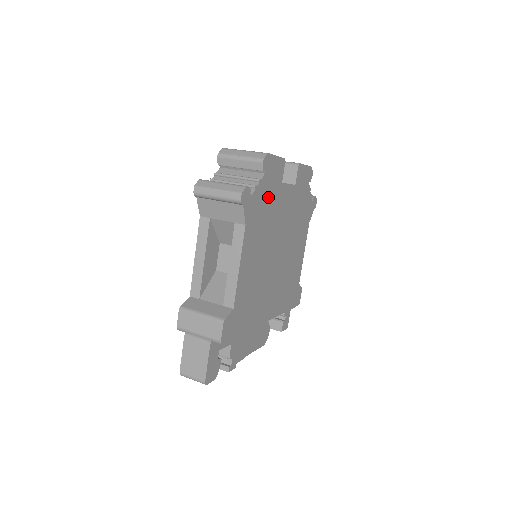
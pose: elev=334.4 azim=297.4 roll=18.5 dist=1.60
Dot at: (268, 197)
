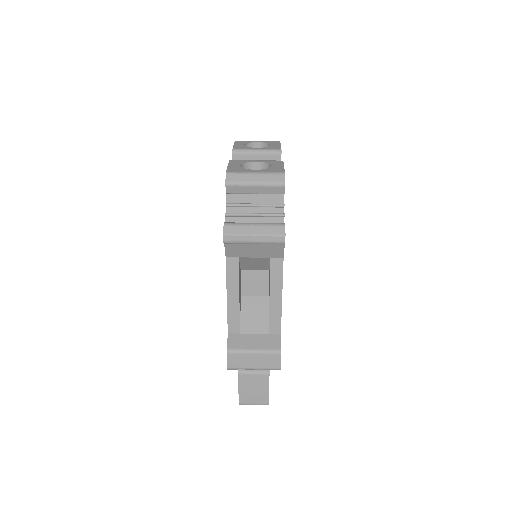
Dot at: occluded
